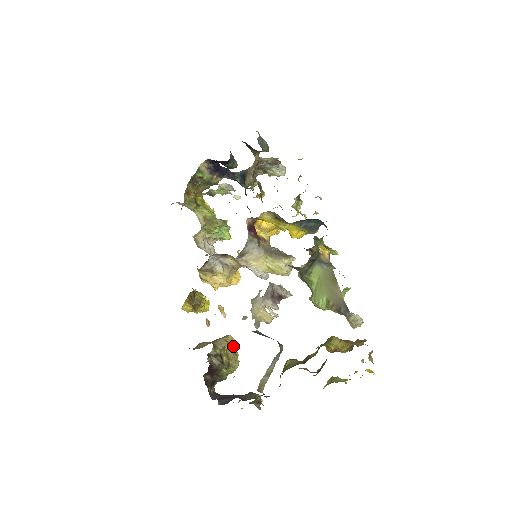
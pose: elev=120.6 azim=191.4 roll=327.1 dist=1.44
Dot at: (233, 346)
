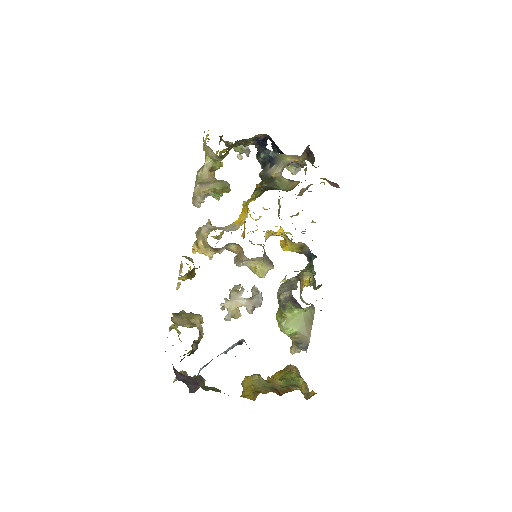
Dot at: occluded
